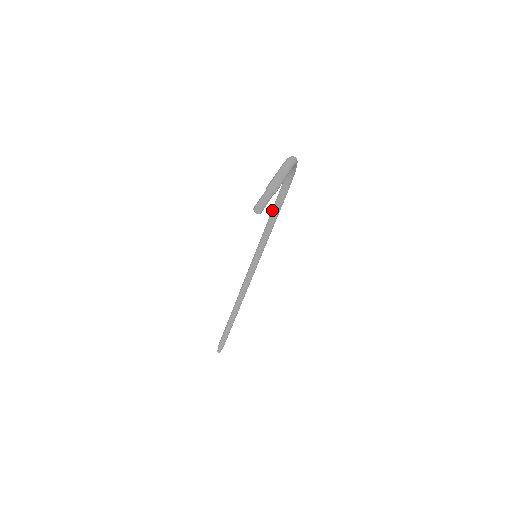
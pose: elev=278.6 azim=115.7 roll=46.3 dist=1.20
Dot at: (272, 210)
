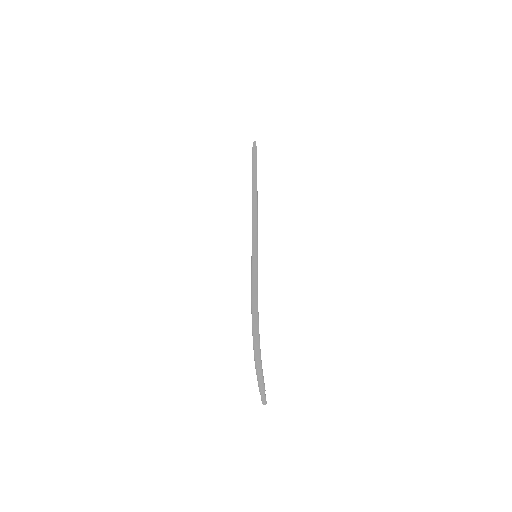
Dot at: (252, 281)
